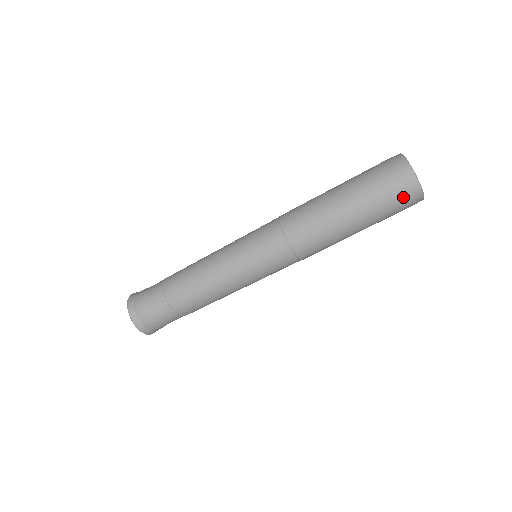
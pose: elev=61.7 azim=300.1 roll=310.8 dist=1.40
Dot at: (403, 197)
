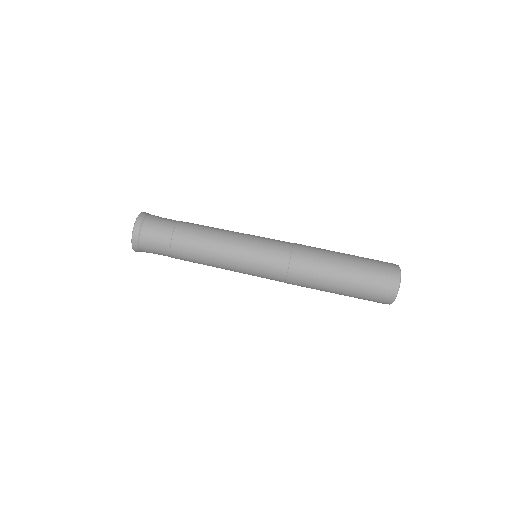
Dot at: (382, 293)
